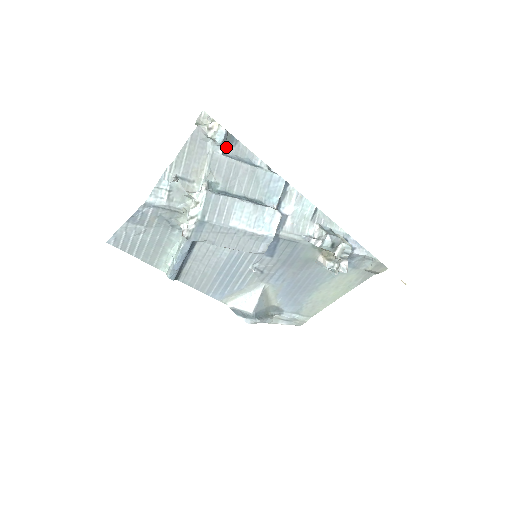
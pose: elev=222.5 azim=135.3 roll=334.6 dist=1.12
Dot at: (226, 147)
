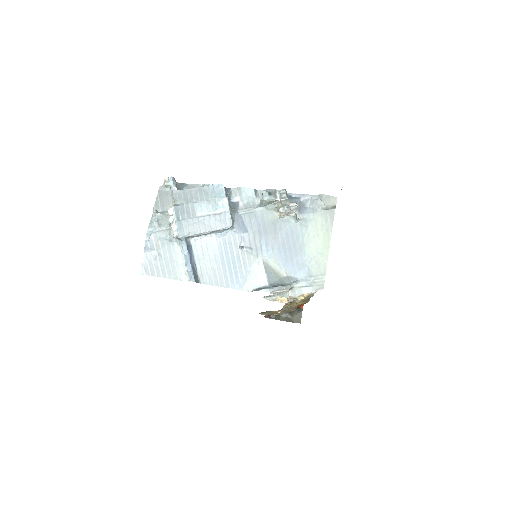
Dot at: (181, 189)
